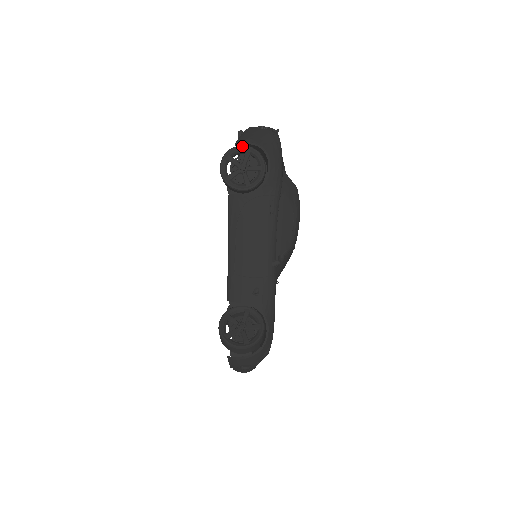
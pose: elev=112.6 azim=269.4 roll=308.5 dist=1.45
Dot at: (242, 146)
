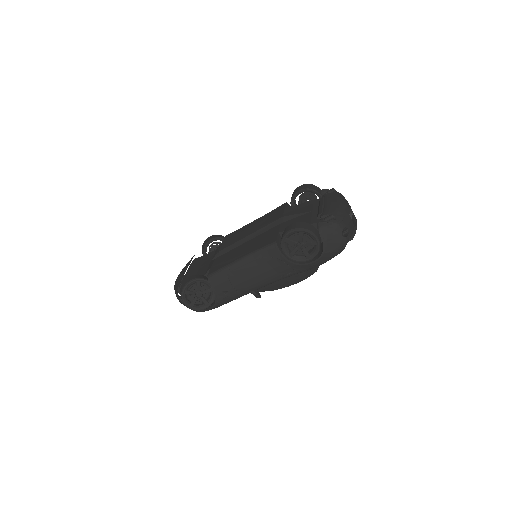
Dot at: (316, 238)
